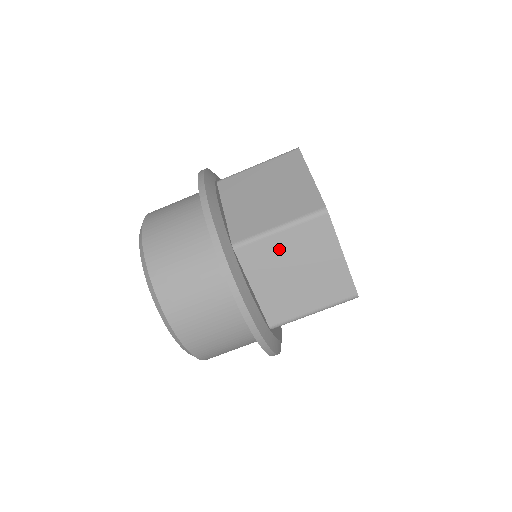
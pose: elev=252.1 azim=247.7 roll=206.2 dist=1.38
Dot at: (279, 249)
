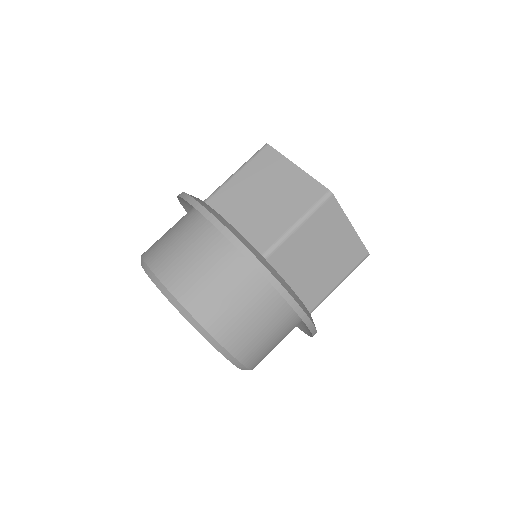
Dot at: (241, 186)
